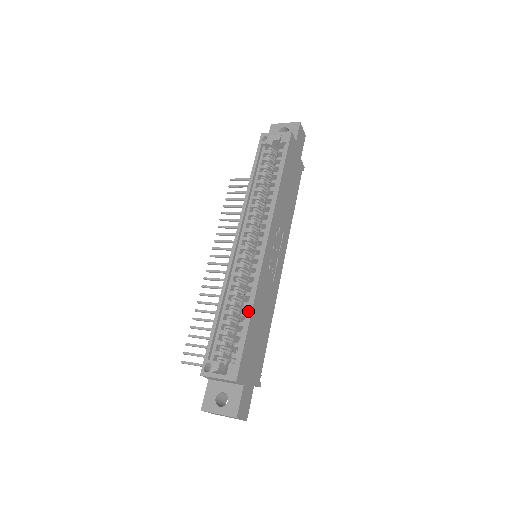
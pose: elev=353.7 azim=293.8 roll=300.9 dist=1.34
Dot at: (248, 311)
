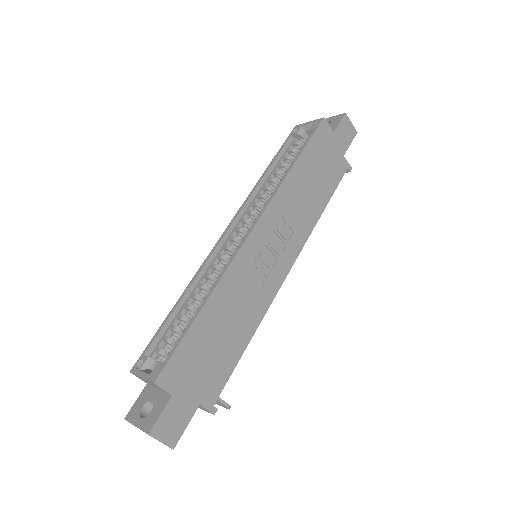
Dot at: (202, 303)
